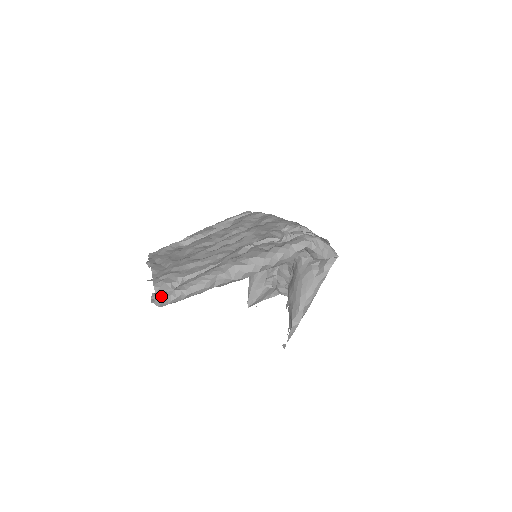
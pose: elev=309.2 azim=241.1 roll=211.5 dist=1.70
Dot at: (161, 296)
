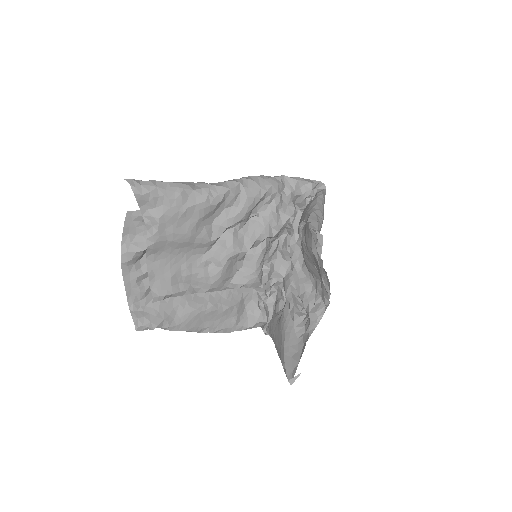
Dot at: occluded
